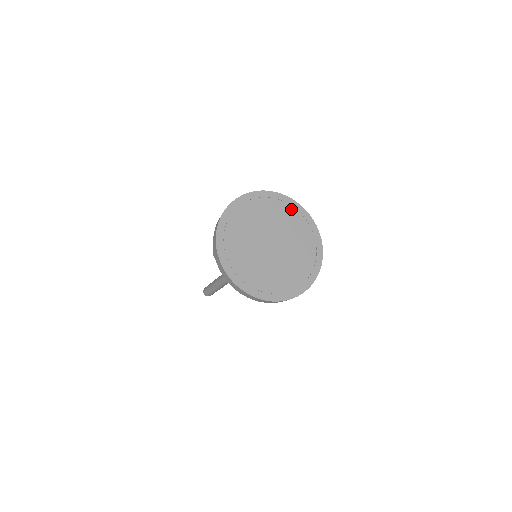
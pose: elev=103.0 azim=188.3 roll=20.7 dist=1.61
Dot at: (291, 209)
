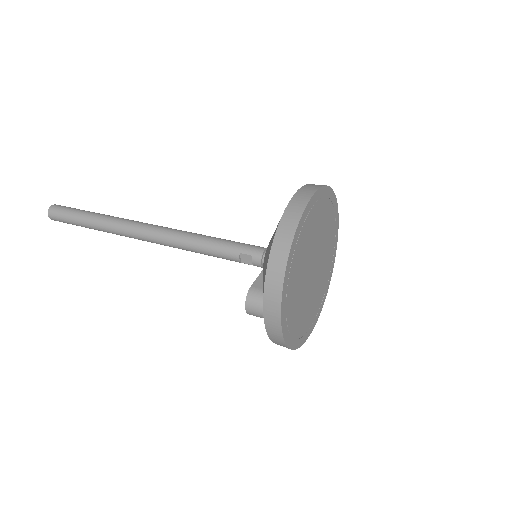
Dot at: (327, 203)
